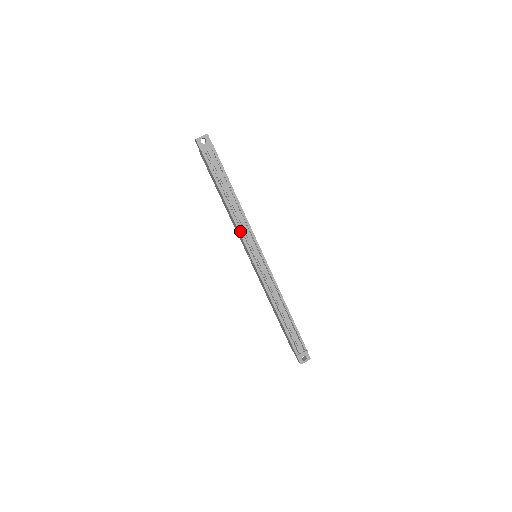
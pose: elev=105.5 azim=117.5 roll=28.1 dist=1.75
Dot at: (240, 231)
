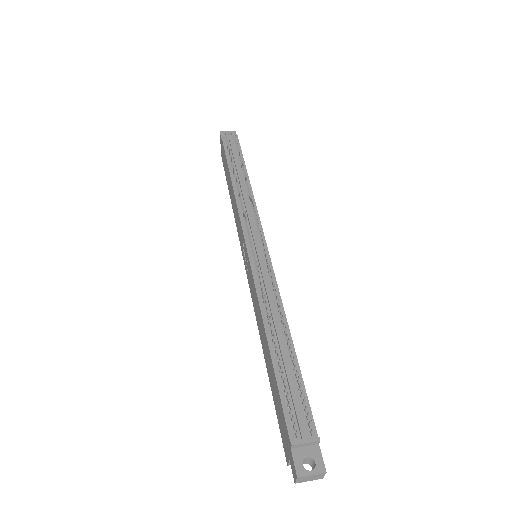
Dot at: (240, 212)
